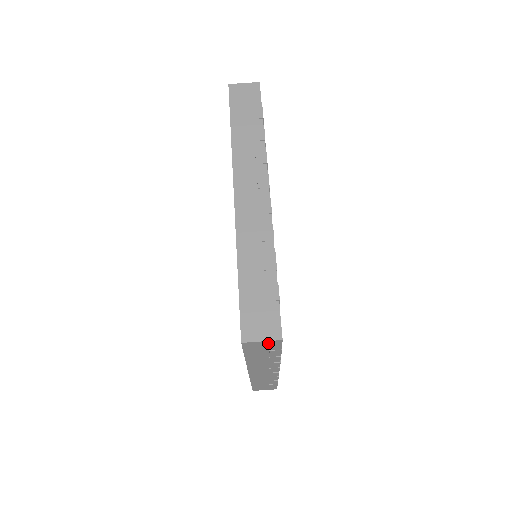
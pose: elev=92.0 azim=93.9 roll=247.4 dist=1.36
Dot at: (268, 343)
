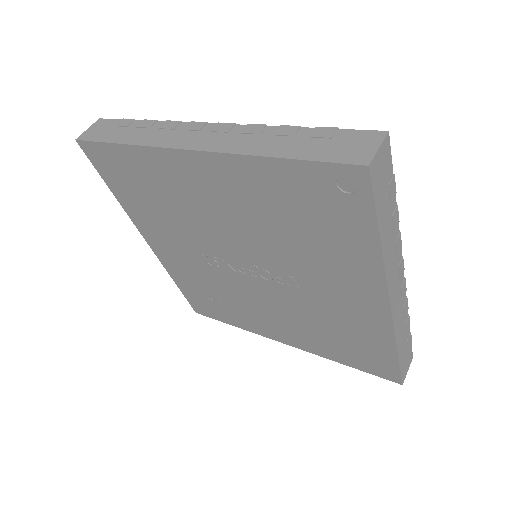
Dot at: (383, 154)
